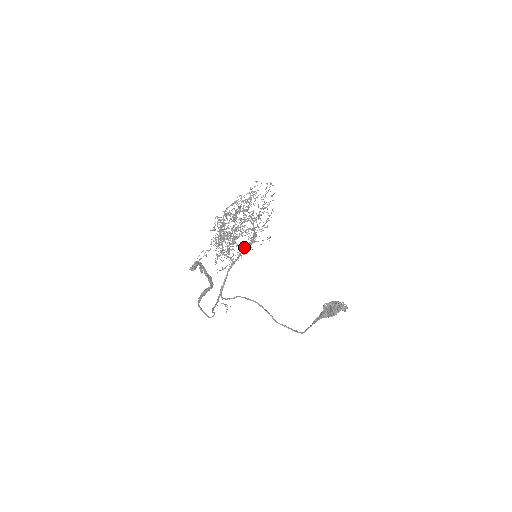
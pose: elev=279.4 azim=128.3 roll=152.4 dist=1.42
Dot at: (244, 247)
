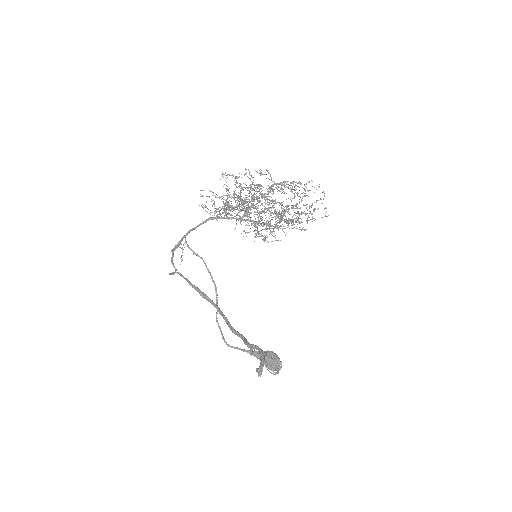
Dot at: occluded
